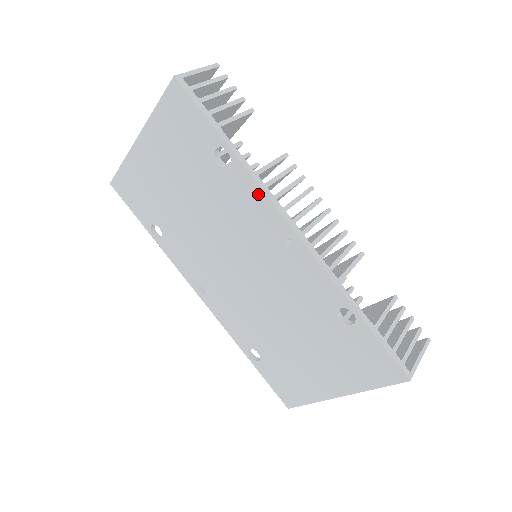
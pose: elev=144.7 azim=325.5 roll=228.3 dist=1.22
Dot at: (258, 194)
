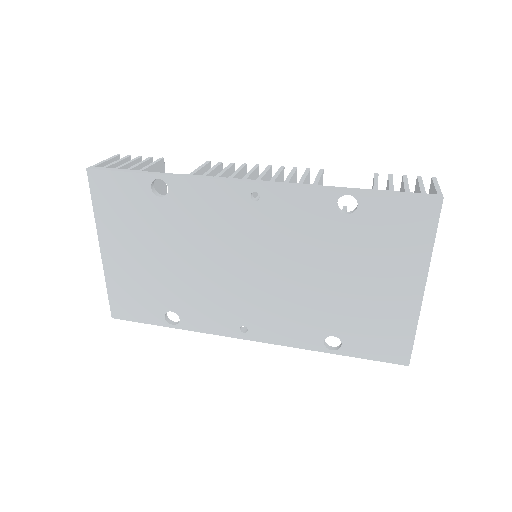
Dot at: (203, 185)
